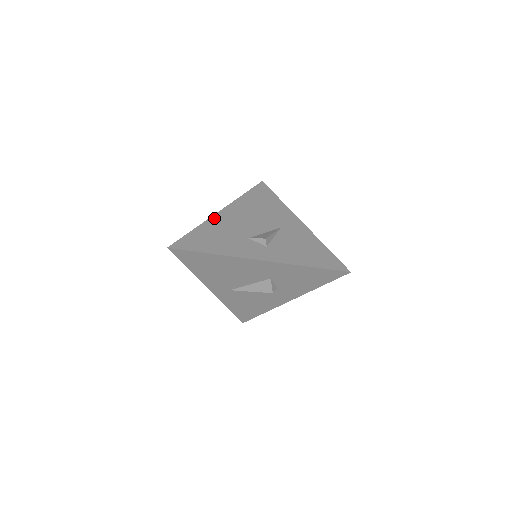
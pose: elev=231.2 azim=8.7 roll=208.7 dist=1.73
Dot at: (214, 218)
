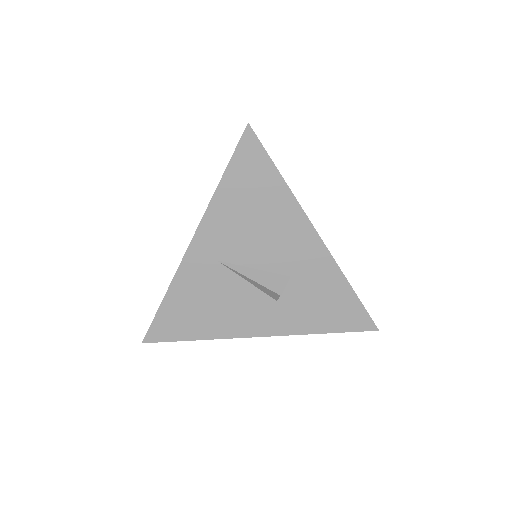
Dot at: occluded
